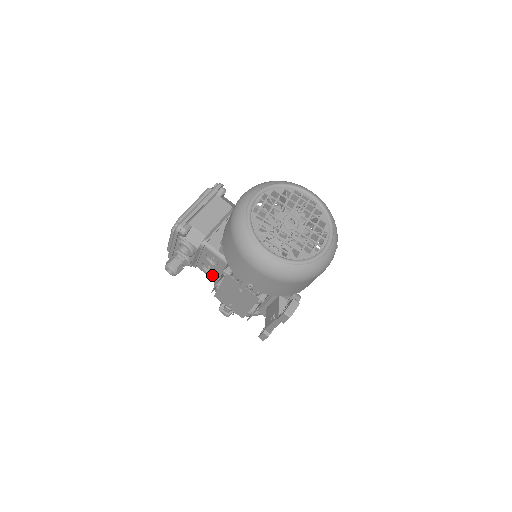
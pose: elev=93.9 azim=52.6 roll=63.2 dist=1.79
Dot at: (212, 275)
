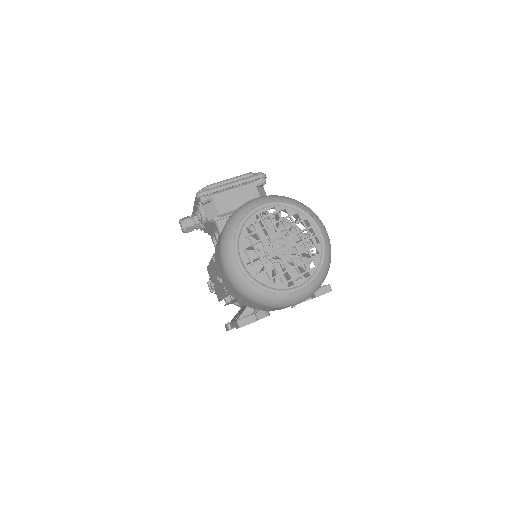
Dot at: occluded
